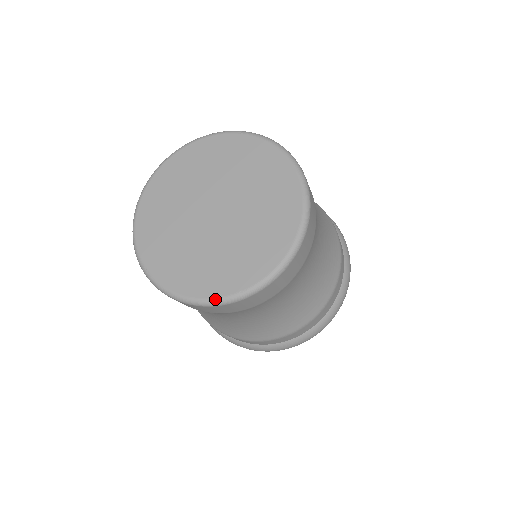
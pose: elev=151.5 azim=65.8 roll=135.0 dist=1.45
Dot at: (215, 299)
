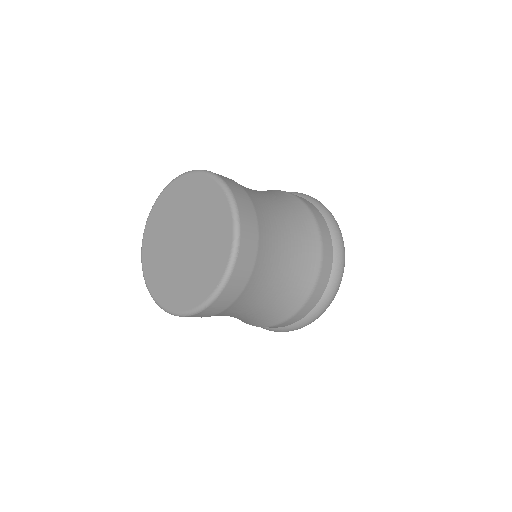
Dot at: (206, 300)
